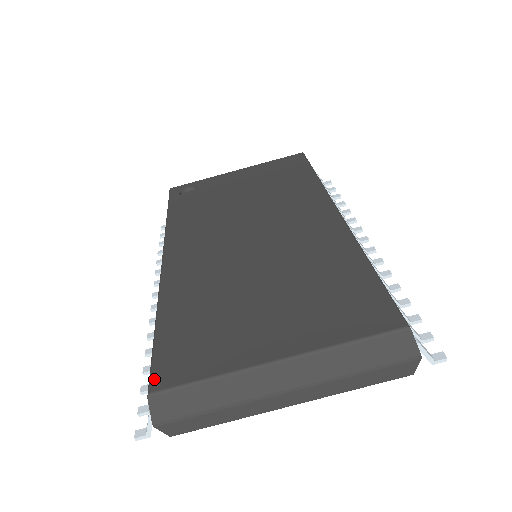
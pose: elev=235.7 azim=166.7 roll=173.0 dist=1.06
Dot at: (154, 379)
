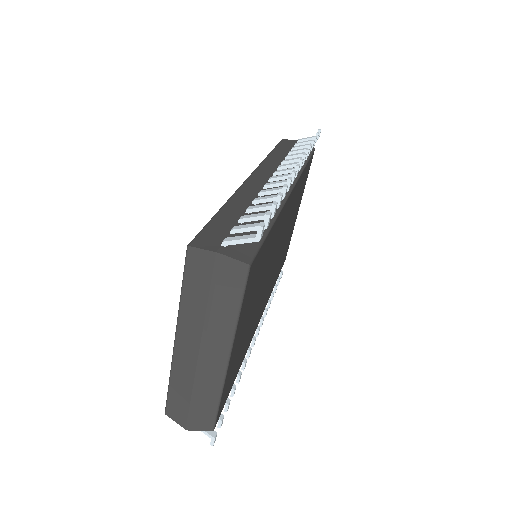
Dot at: occluded
